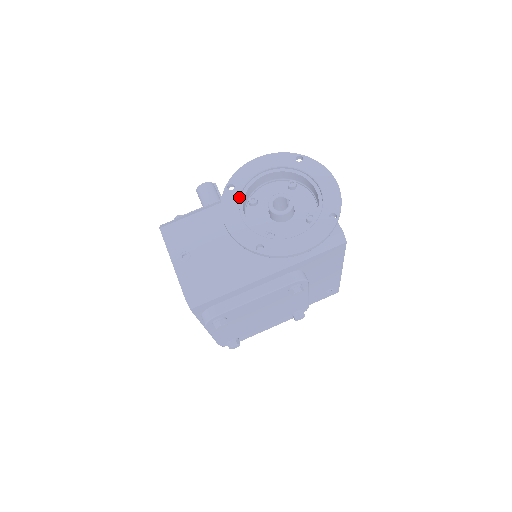
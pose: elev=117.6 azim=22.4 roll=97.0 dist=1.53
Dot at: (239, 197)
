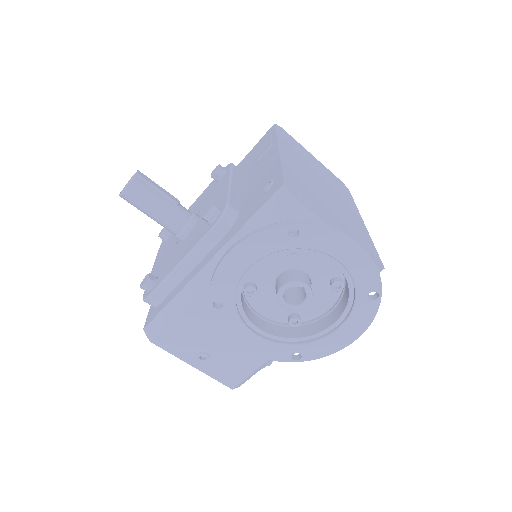
Dot at: (237, 313)
